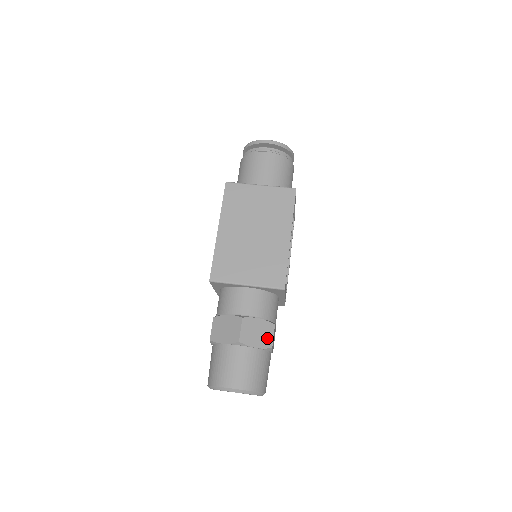
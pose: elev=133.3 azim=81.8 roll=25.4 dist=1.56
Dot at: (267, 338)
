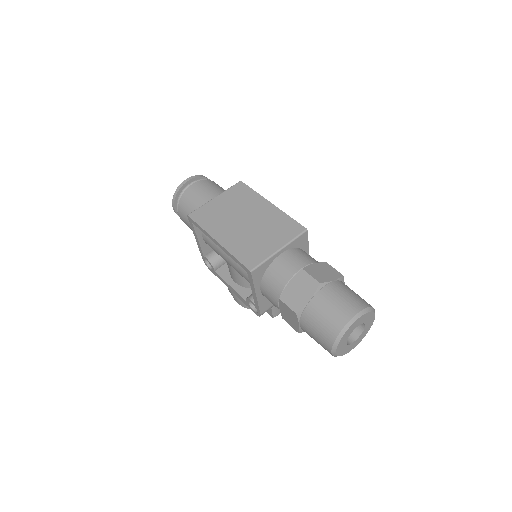
Dot at: (332, 272)
